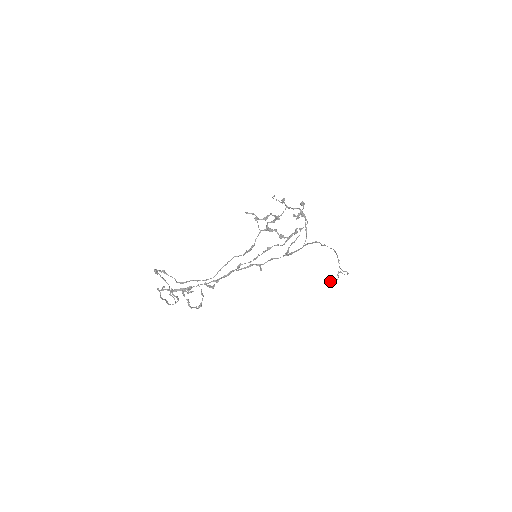
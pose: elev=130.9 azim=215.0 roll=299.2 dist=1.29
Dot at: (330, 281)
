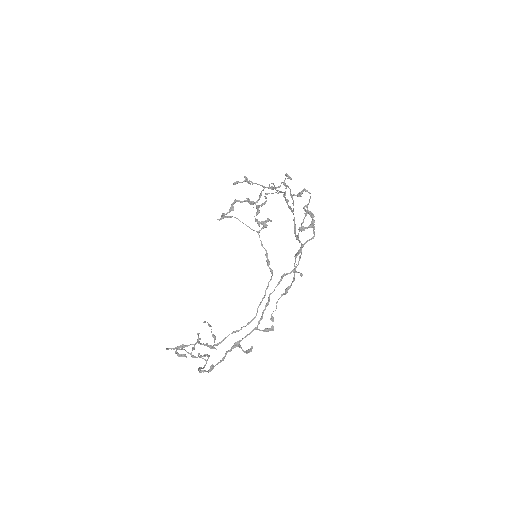
Dot at: occluded
